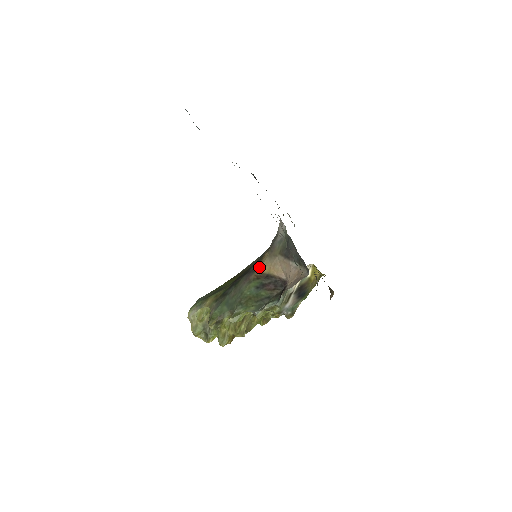
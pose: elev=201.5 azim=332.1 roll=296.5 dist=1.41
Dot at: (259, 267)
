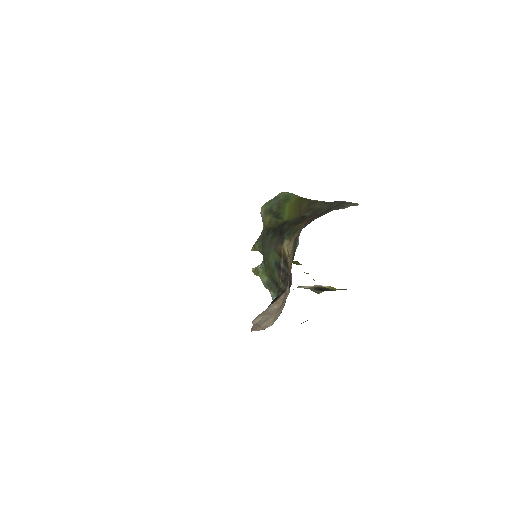
Dot at: (286, 243)
